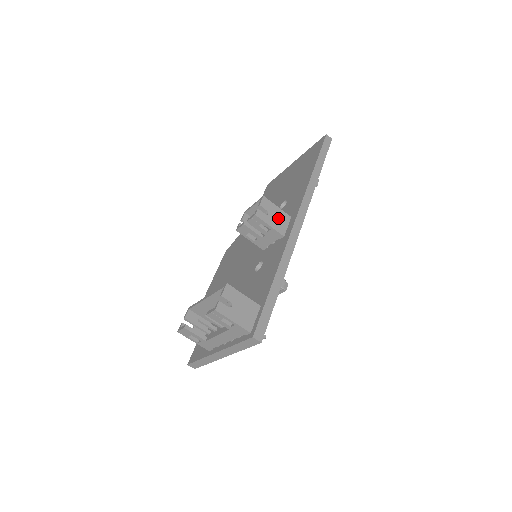
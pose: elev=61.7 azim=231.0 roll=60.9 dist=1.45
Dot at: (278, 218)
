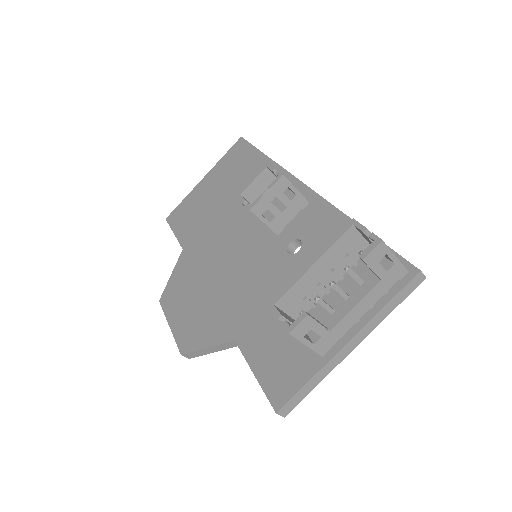
Dot at: occluded
